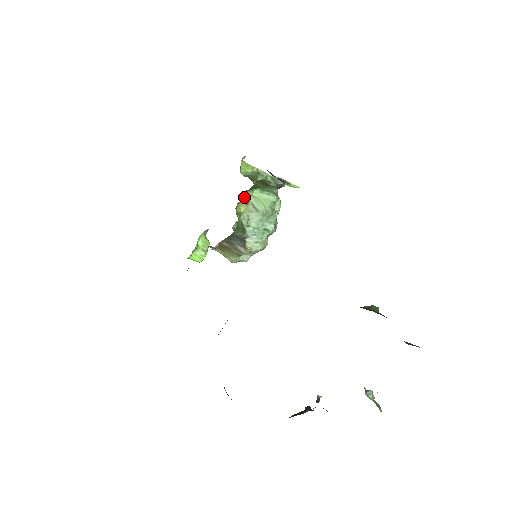
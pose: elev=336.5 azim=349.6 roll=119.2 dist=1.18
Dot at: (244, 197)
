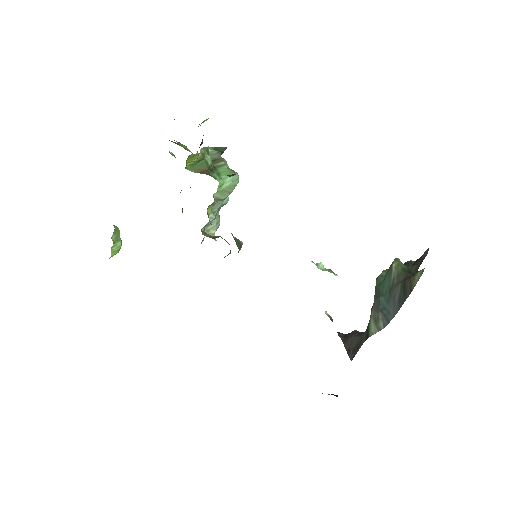
Dot at: occluded
